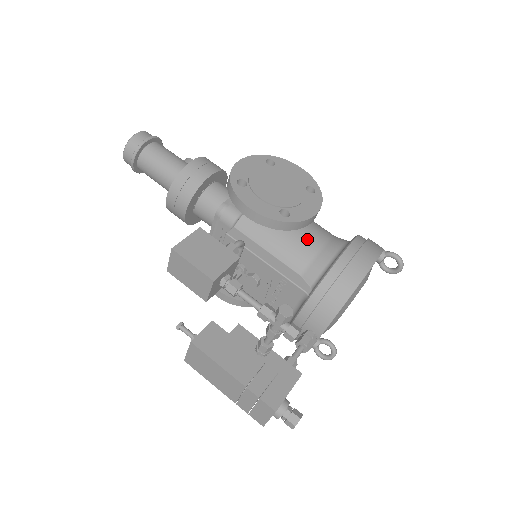
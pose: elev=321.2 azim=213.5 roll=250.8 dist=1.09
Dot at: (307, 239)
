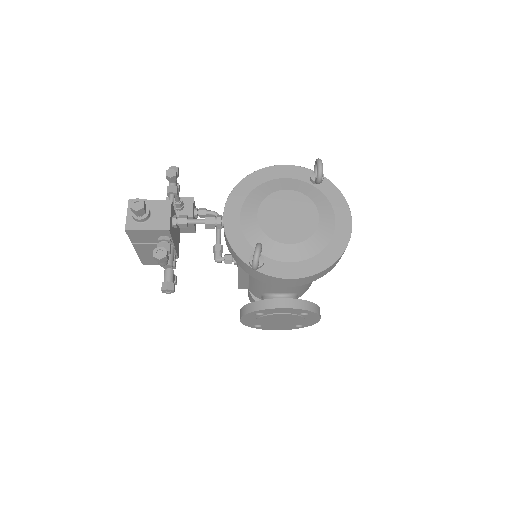
Dot at: occluded
